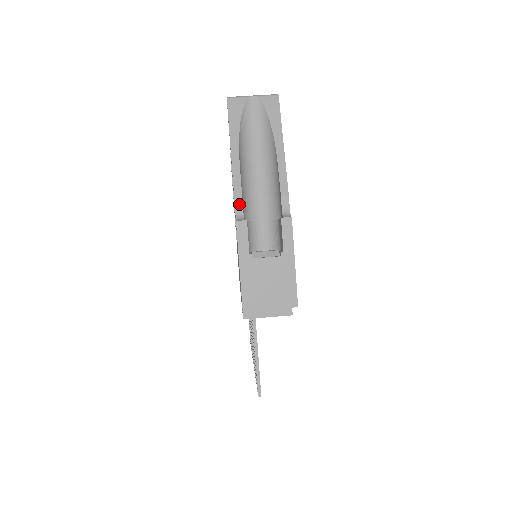
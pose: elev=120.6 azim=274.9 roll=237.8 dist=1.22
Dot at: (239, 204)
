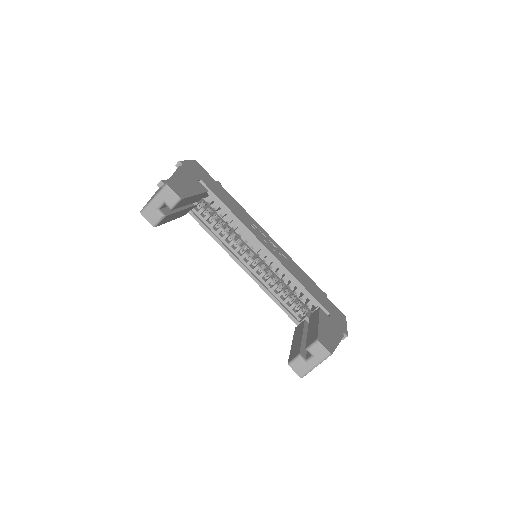
Dot at: occluded
